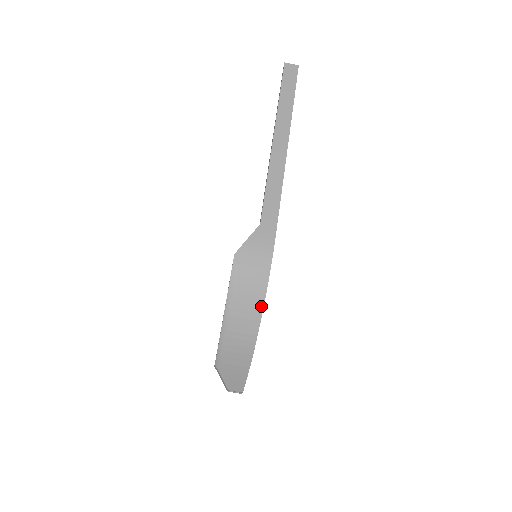
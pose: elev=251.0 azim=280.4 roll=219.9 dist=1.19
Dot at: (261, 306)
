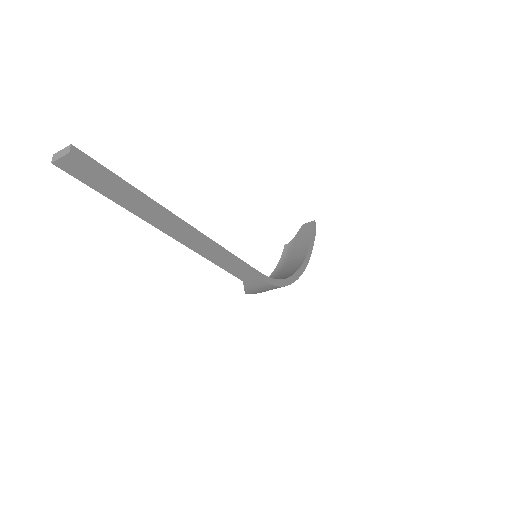
Dot at: occluded
